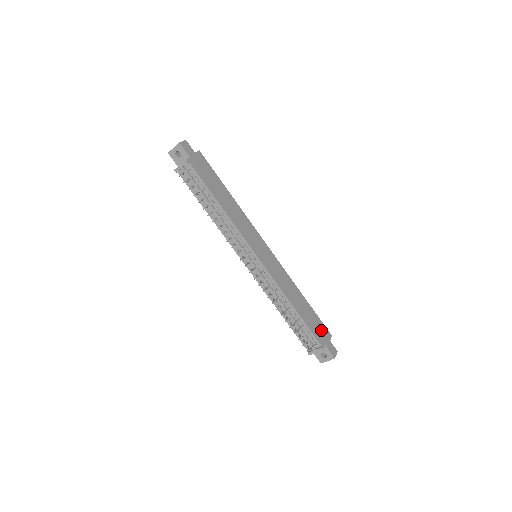
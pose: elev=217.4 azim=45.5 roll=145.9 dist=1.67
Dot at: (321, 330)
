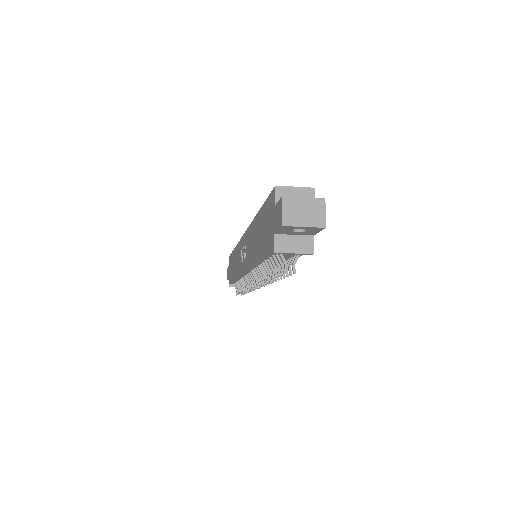
Dot at: occluded
